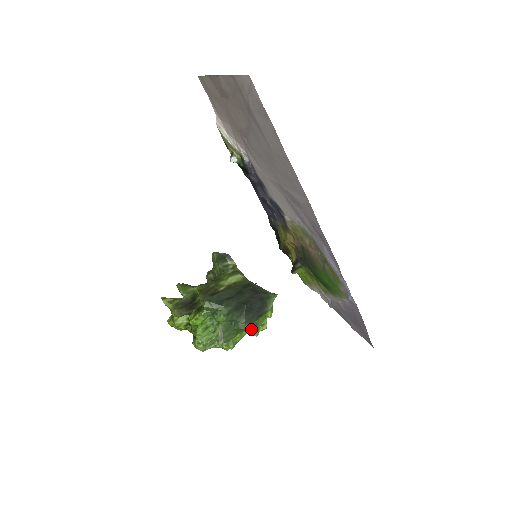
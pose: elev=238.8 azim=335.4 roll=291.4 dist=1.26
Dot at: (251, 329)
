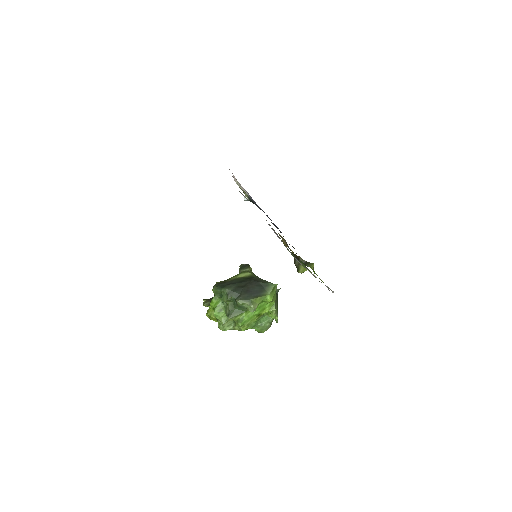
Dot at: (247, 305)
